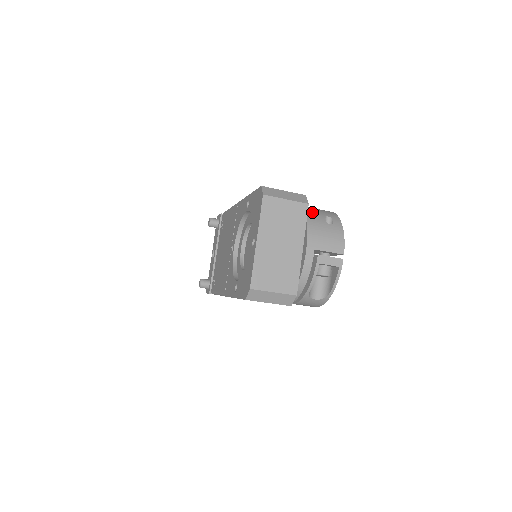
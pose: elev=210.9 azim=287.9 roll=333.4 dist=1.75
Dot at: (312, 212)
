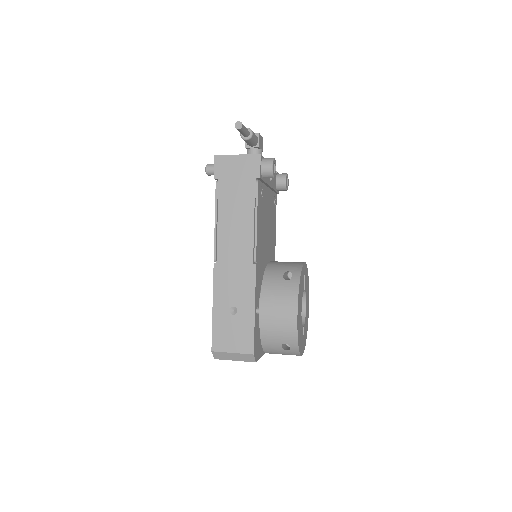
Dot at: (269, 341)
